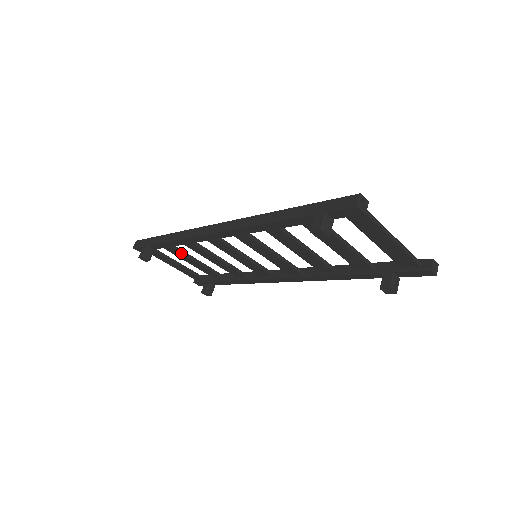
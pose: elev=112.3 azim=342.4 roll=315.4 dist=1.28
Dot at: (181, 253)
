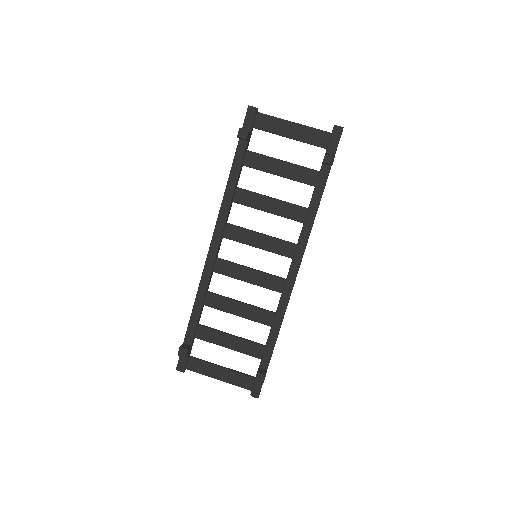
Dot at: (213, 331)
